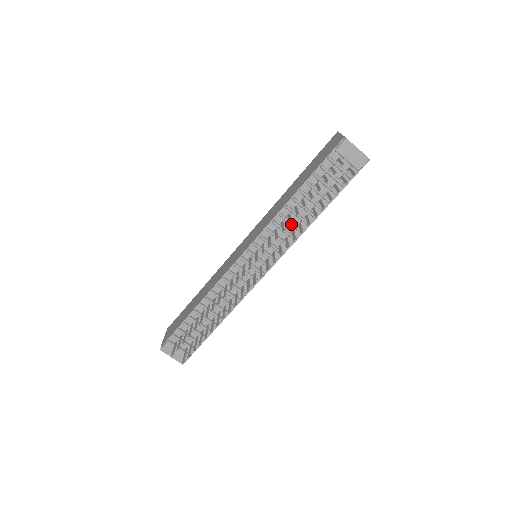
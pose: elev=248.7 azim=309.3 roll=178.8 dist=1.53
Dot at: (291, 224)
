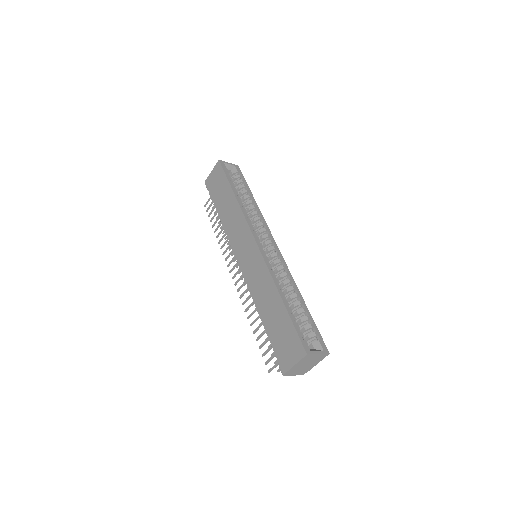
Dot at: occluded
